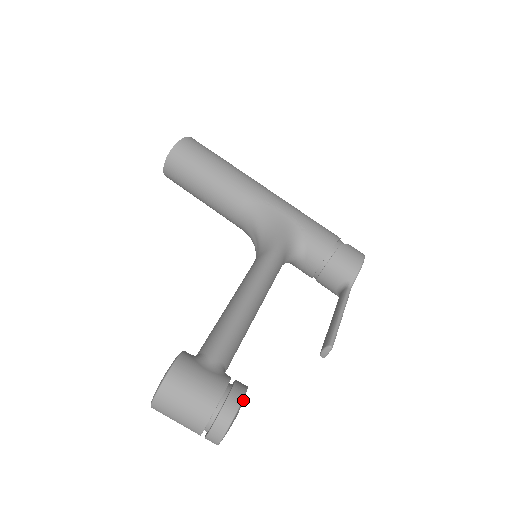
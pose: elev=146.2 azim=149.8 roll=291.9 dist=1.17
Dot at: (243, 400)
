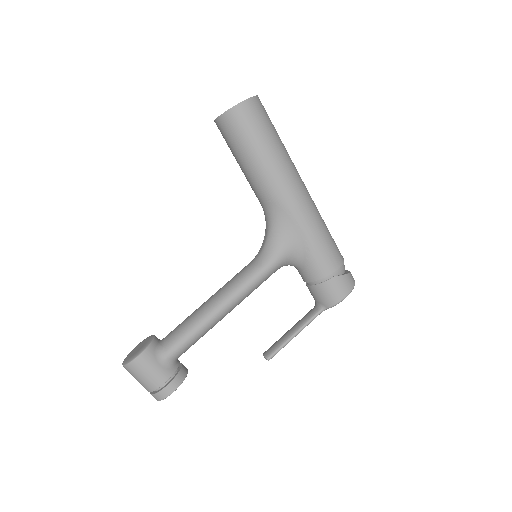
Dot at: occluded
